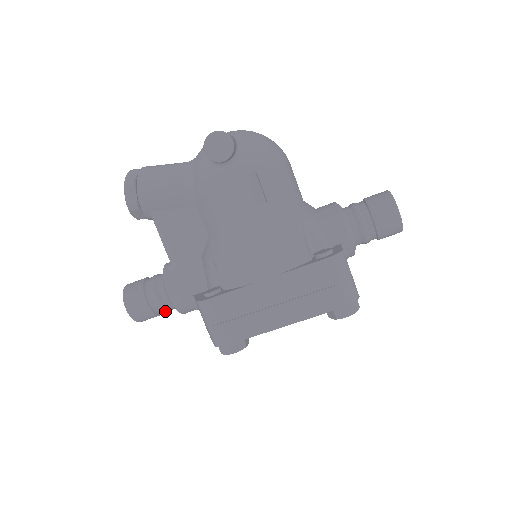
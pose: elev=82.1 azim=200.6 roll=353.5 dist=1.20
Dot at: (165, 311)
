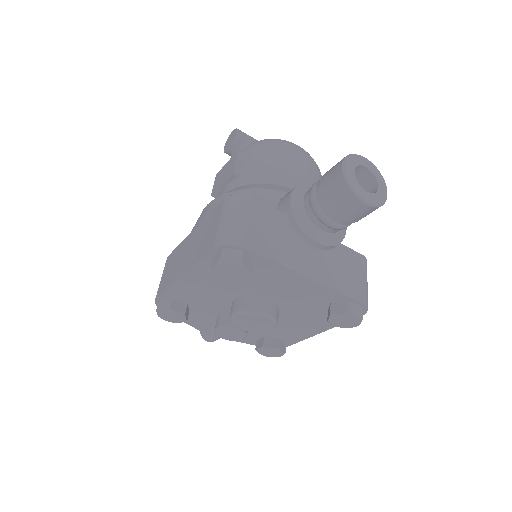
Dot at: occluded
